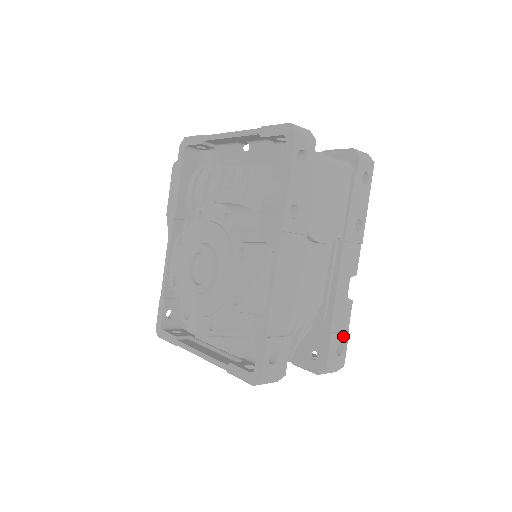
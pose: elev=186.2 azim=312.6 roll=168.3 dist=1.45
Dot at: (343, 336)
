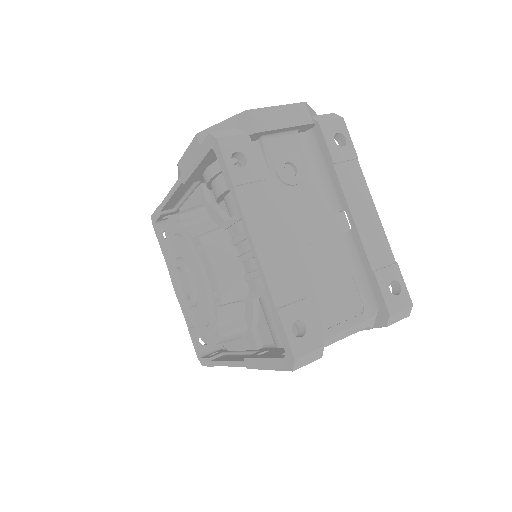
Dot at: occluded
